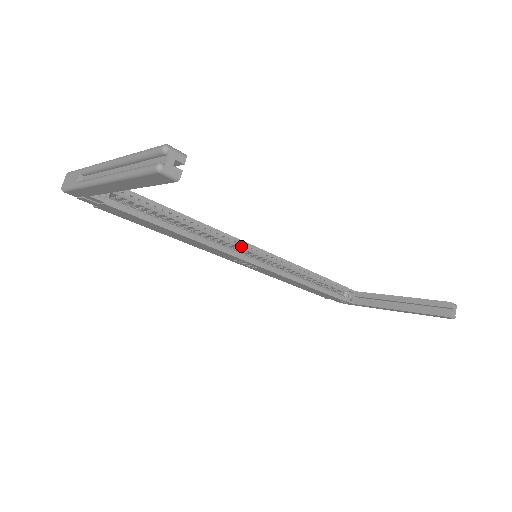
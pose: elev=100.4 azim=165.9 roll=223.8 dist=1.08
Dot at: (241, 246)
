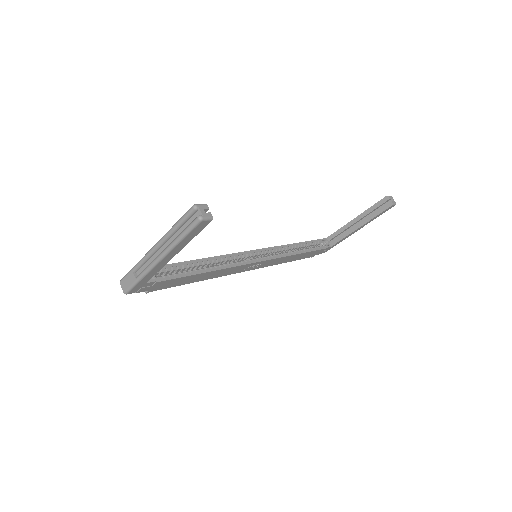
Dot at: (243, 256)
